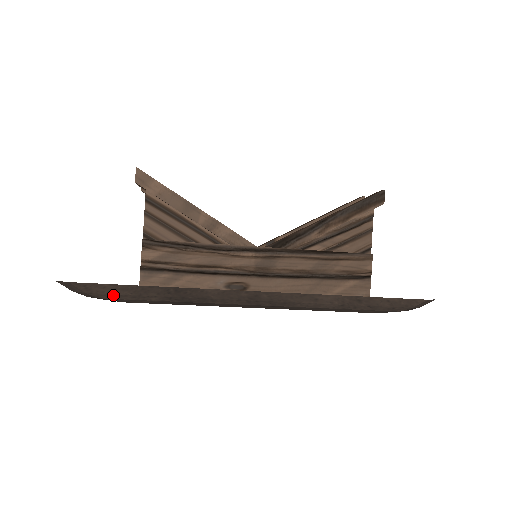
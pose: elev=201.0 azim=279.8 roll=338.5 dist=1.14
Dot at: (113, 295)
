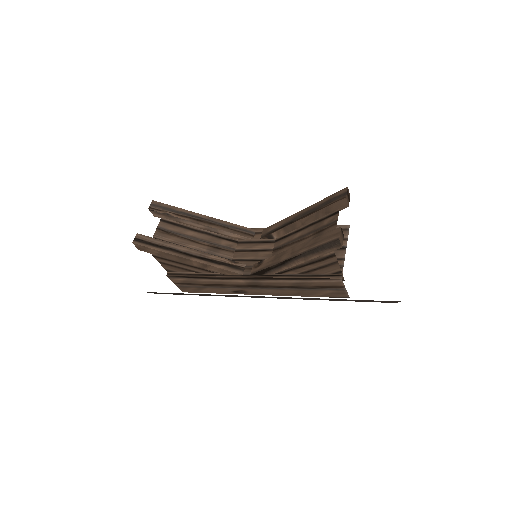
Dot at: occluded
